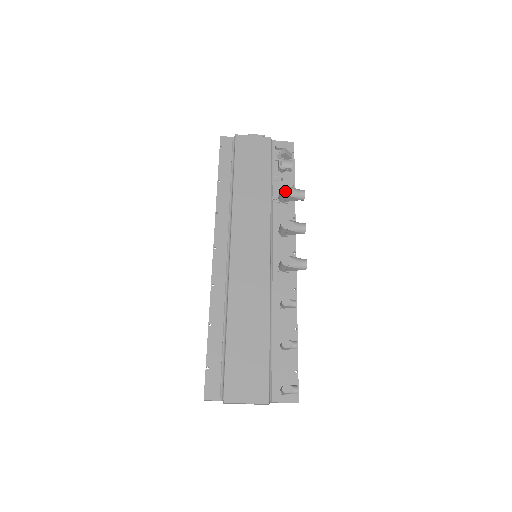
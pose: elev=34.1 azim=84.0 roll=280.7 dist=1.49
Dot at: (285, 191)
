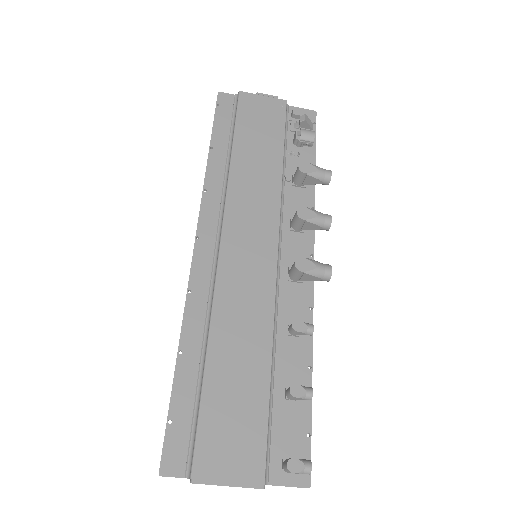
Dot at: (304, 168)
